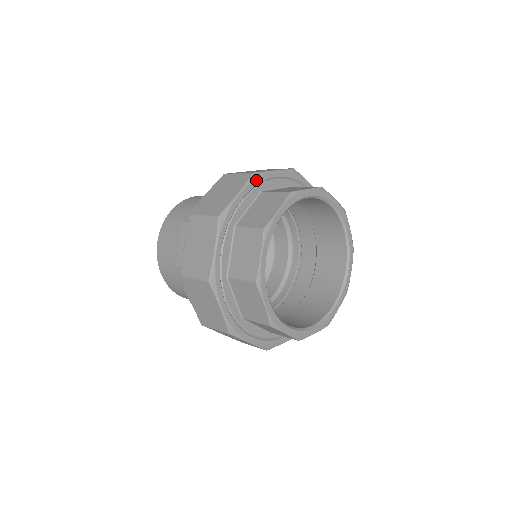
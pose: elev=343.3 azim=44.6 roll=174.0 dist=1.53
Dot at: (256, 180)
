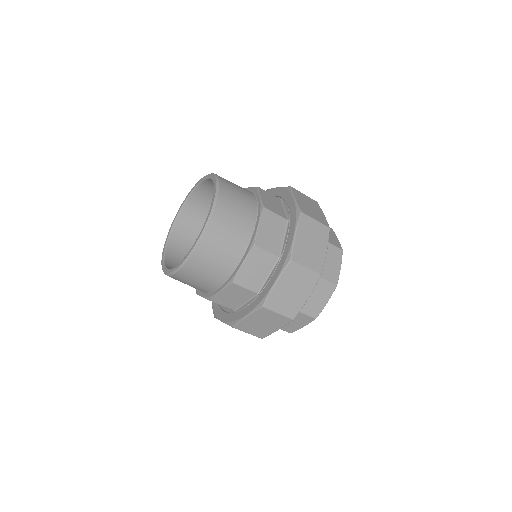
Dot at: occluded
